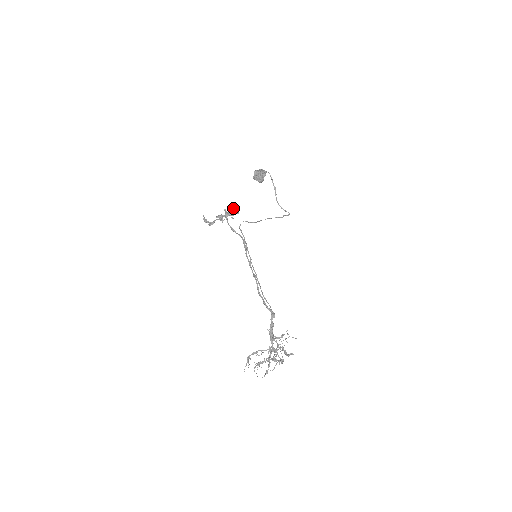
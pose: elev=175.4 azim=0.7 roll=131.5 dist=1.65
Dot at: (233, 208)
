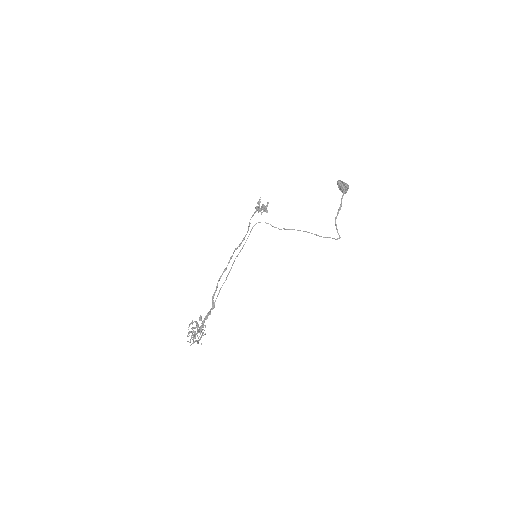
Dot at: (267, 206)
